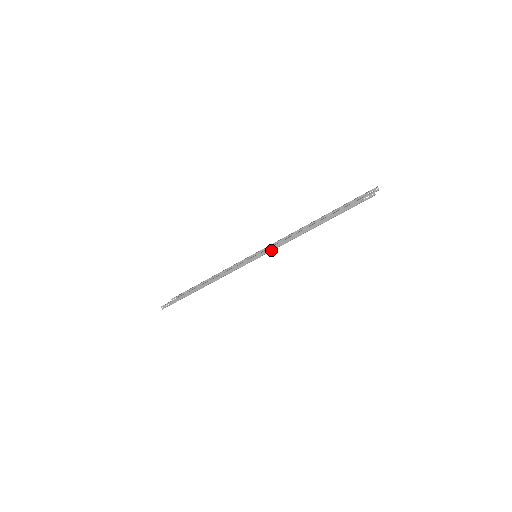
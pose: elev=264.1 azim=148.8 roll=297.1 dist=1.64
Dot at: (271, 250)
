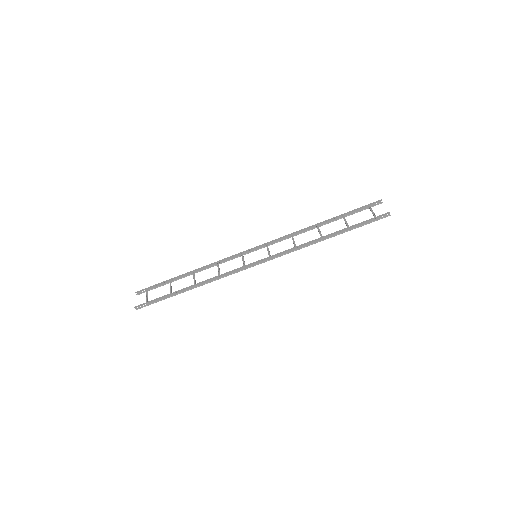
Dot at: (280, 255)
